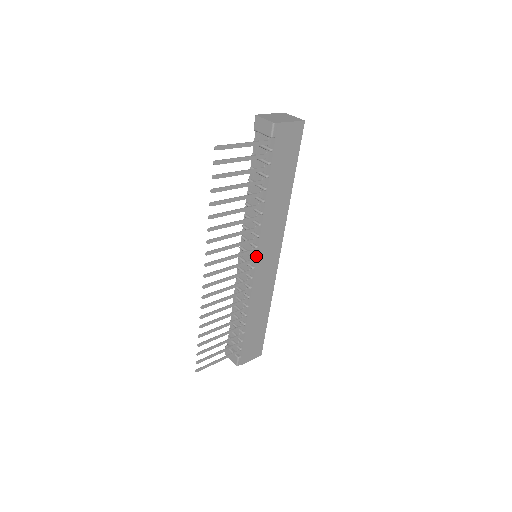
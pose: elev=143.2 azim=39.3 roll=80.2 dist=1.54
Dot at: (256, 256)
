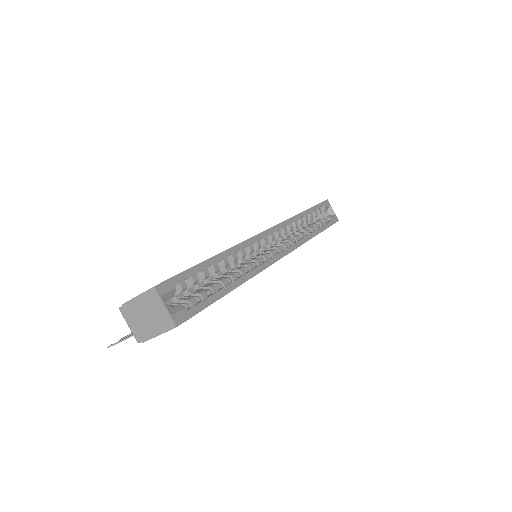
Dot at: occluded
